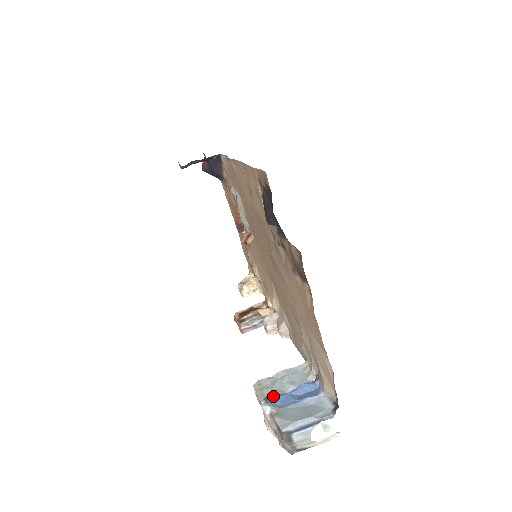
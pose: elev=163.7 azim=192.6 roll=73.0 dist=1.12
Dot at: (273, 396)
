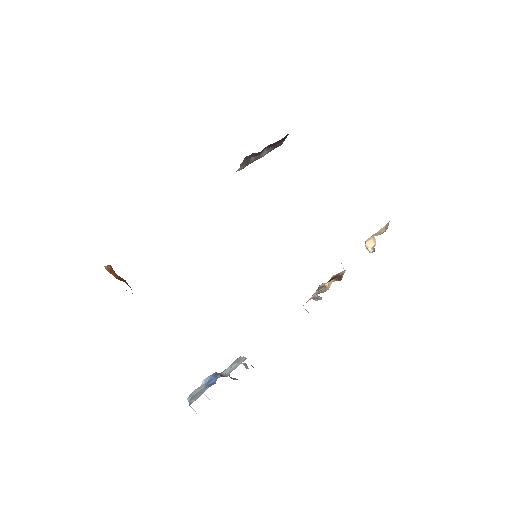
Dot at: (214, 374)
